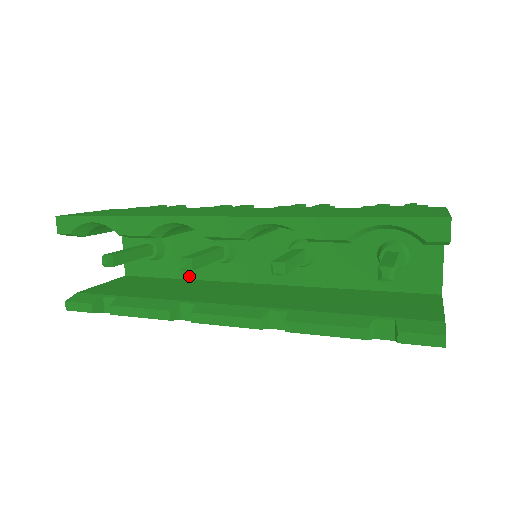
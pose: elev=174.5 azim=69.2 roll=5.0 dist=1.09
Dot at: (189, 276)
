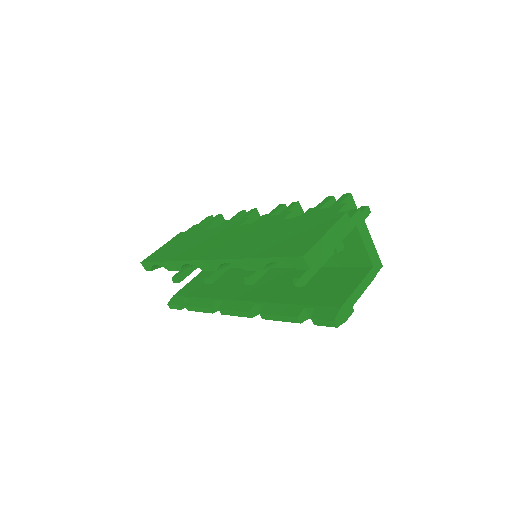
Dot at: (234, 266)
